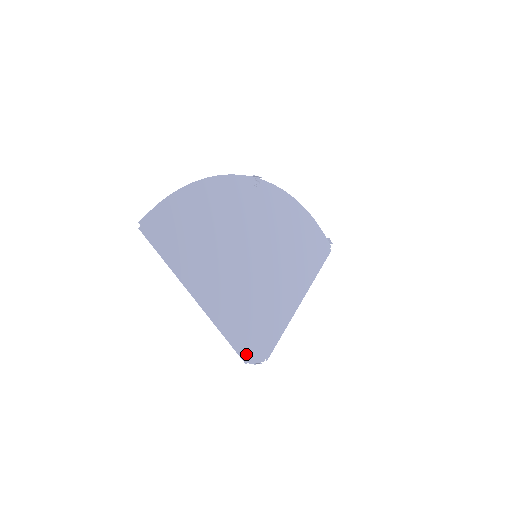
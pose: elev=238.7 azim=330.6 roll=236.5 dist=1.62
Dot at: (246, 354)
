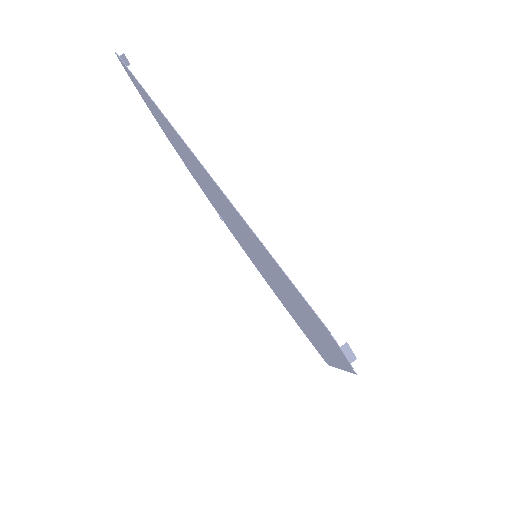
Dot at: (319, 321)
